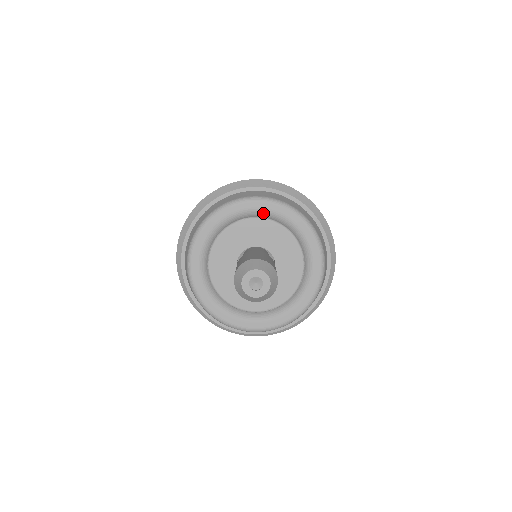
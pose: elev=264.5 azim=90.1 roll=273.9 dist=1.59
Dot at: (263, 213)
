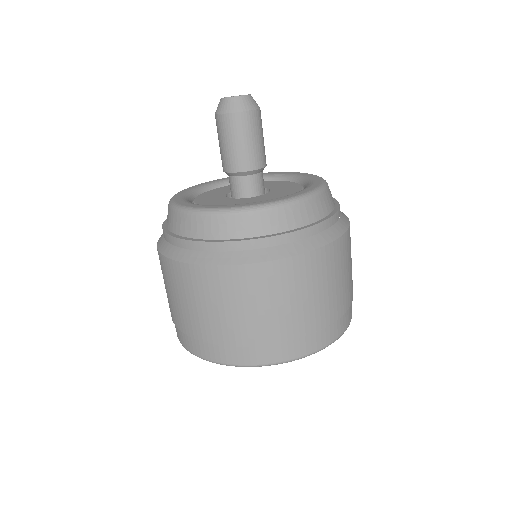
Dot at: occluded
